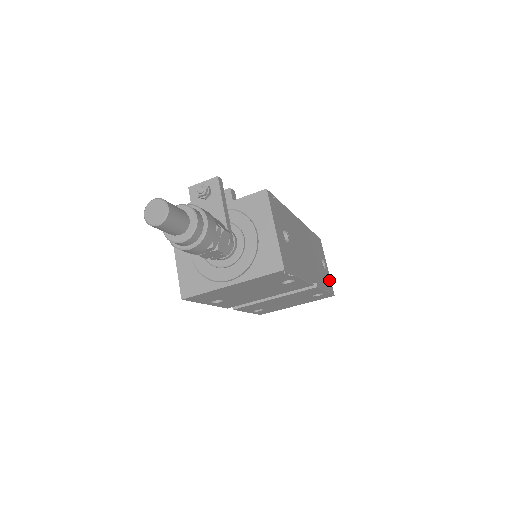
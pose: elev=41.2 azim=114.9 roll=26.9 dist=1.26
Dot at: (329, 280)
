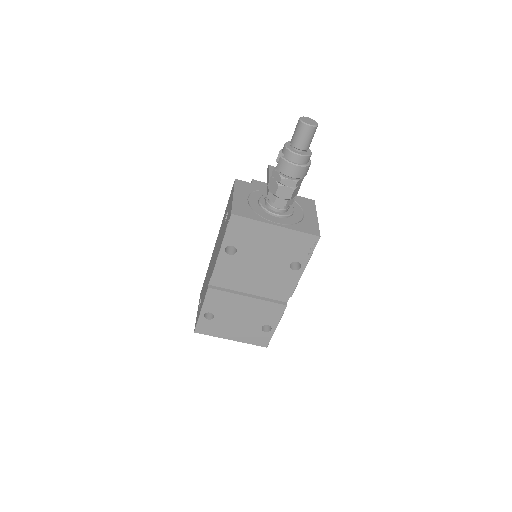
Dot at: occluded
